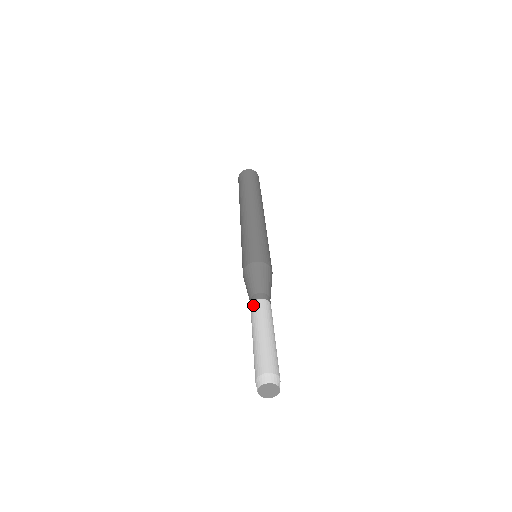
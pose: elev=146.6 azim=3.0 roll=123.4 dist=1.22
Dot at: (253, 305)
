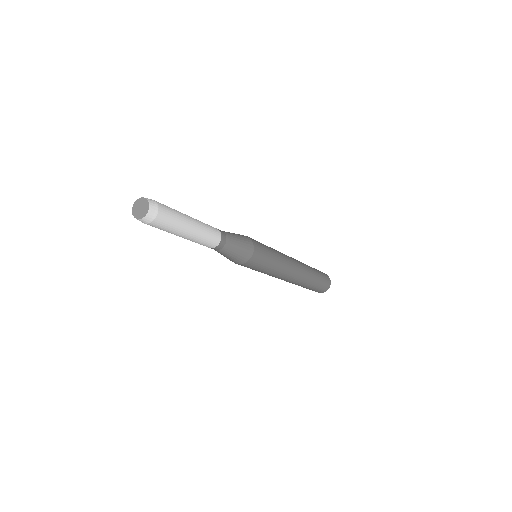
Dot at: occluded
